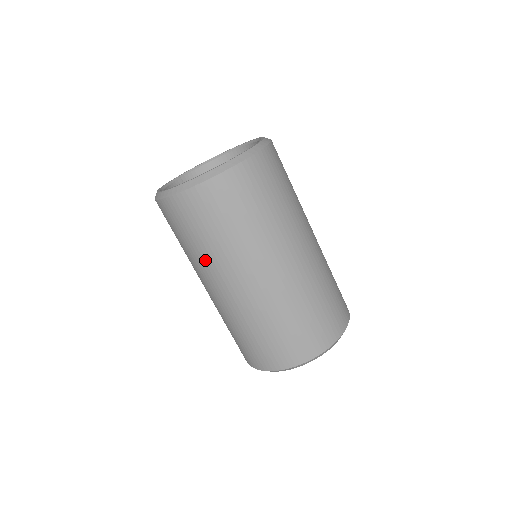
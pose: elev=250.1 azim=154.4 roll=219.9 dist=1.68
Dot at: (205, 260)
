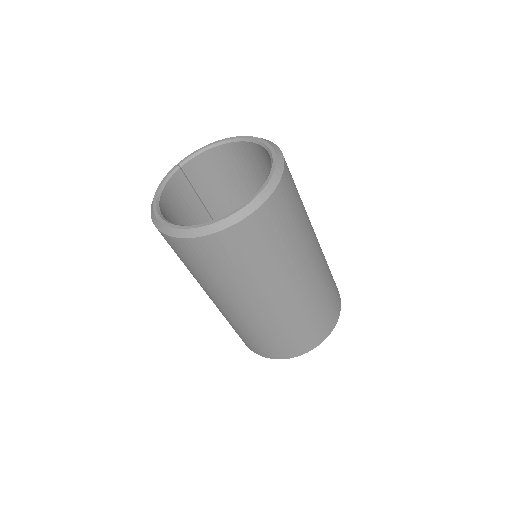
Dot at: (202, 282)
